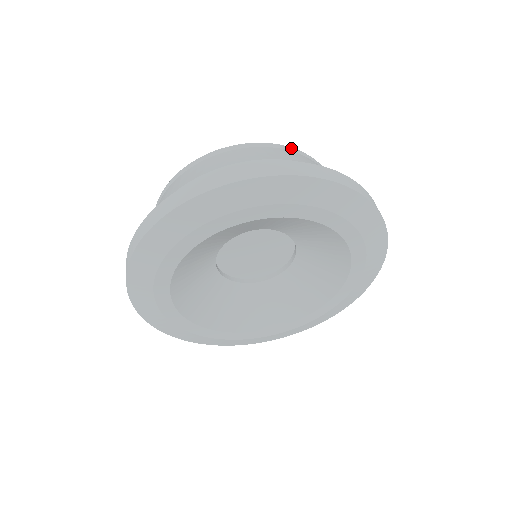
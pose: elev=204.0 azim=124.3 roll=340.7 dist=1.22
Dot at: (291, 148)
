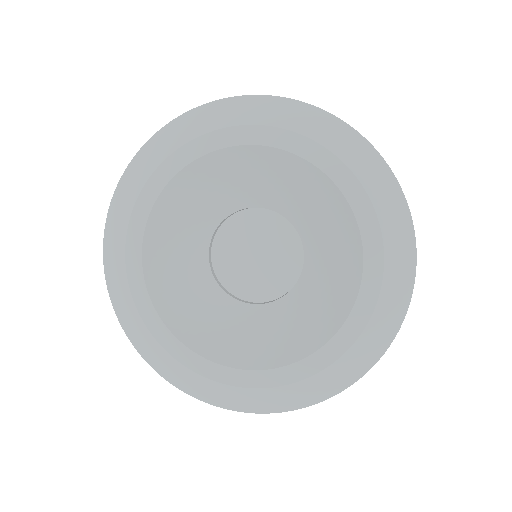
Dot at: occluded
